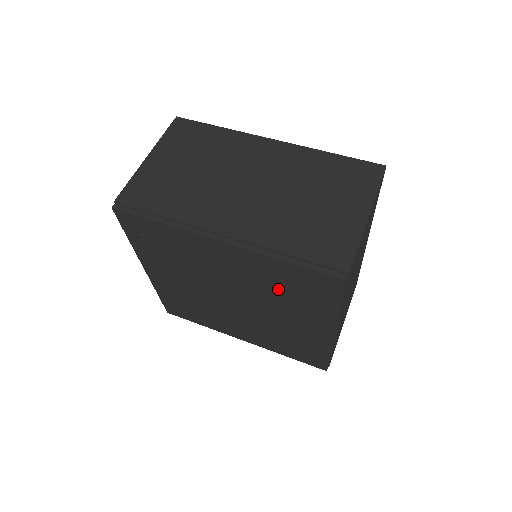
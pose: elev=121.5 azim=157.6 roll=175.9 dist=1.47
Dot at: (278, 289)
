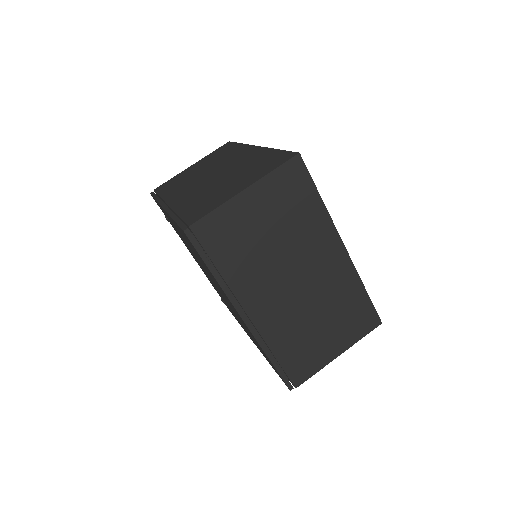
Dot at: occluded
